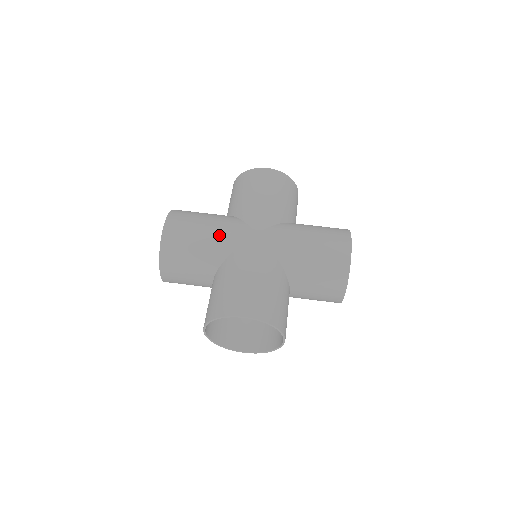
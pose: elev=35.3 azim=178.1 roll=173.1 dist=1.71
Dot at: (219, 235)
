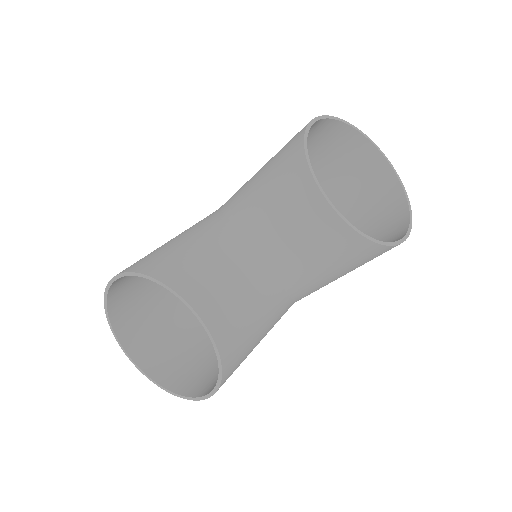
Dot at: (189, 228)
